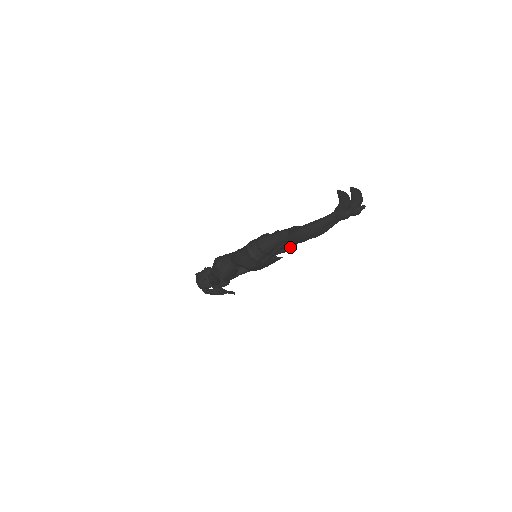
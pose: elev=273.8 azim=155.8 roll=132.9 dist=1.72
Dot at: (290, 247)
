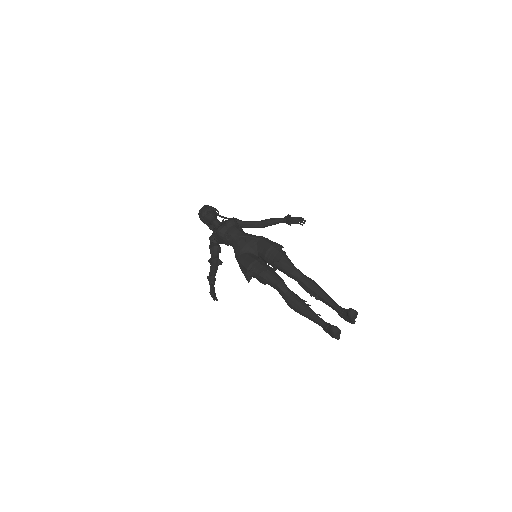
Dot at: (296, 223)
